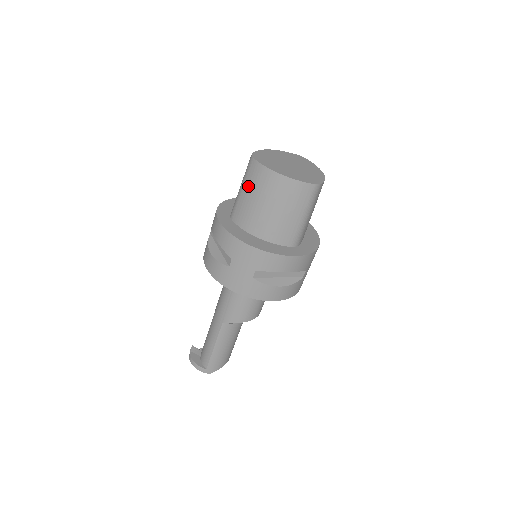
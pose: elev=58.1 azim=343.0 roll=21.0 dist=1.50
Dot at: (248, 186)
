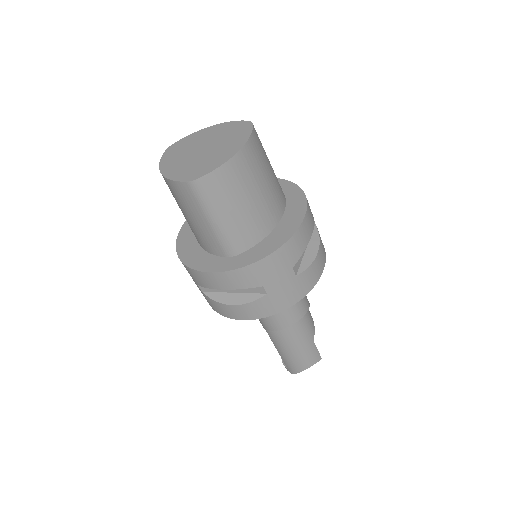
Dot at: occluded
